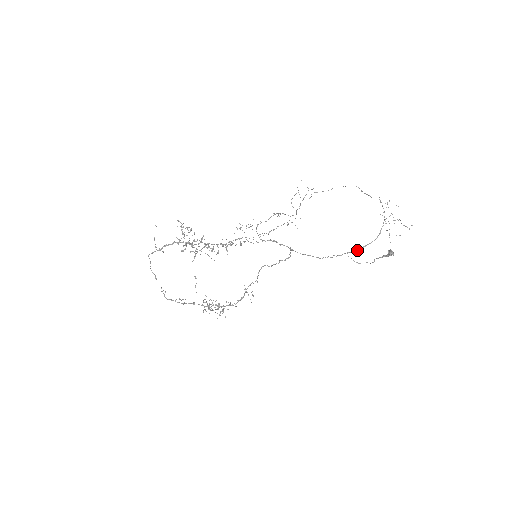
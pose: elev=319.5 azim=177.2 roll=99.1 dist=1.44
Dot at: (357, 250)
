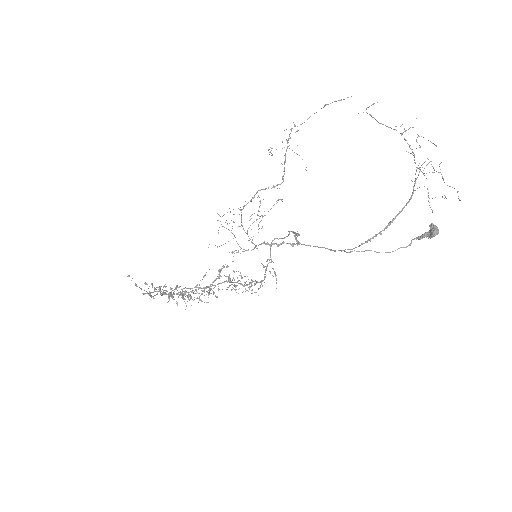
Dot at: (383, 230)
